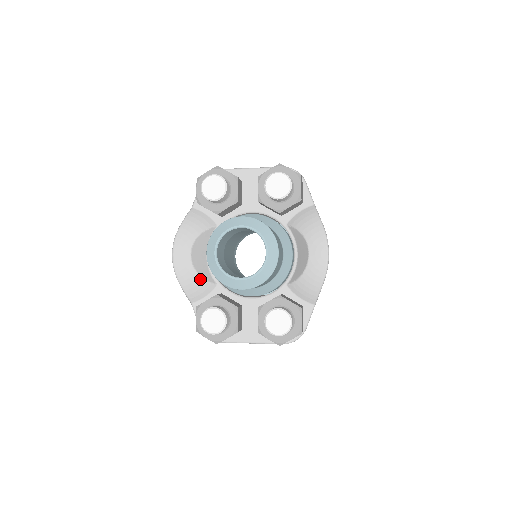
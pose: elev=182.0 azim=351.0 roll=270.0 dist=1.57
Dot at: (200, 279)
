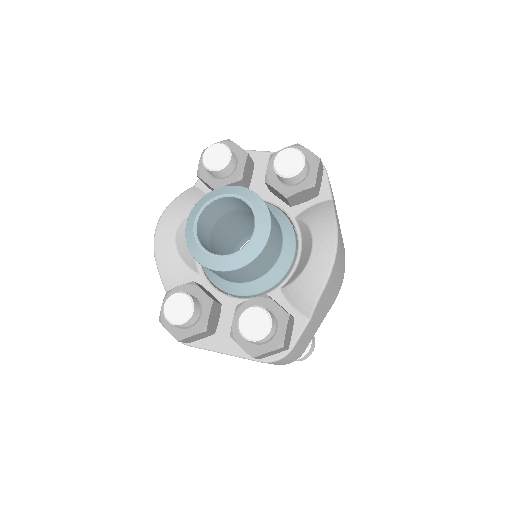
Dot at: (181, 263)
